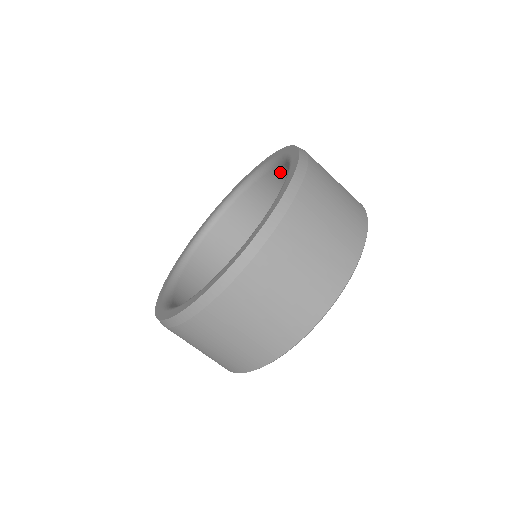
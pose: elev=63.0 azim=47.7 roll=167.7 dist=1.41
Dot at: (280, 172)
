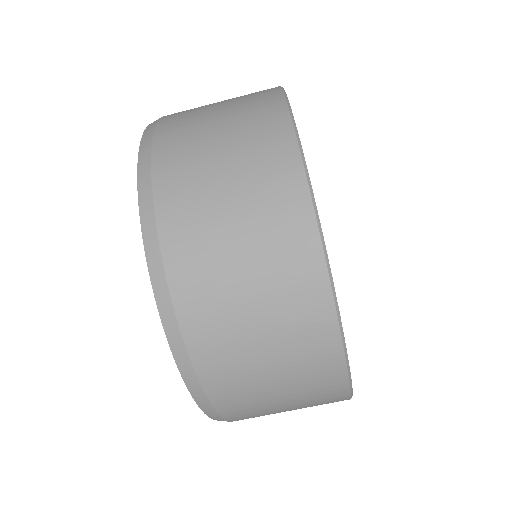
Dot at: occluded
